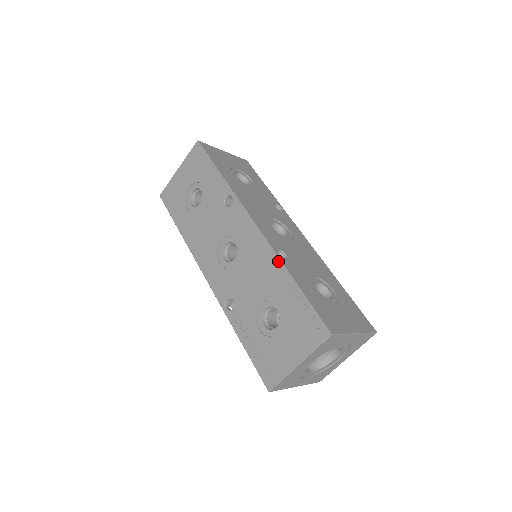
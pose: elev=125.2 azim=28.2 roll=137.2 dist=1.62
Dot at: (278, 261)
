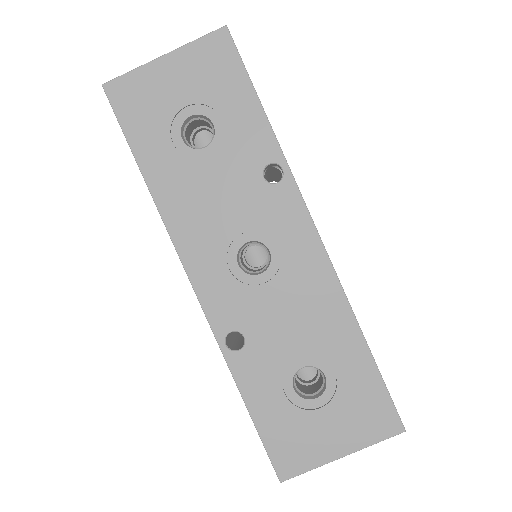
Dot at: (225, 359)
